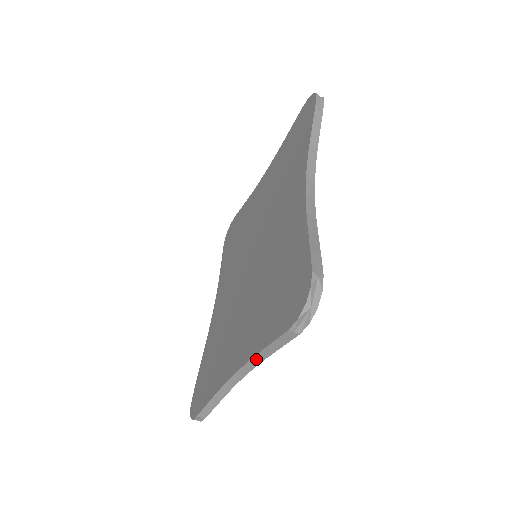
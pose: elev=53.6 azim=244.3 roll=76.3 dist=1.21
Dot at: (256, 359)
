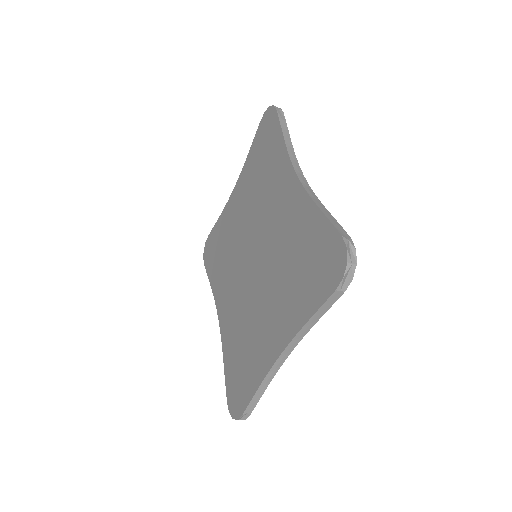
Dot at: (302, 332)
